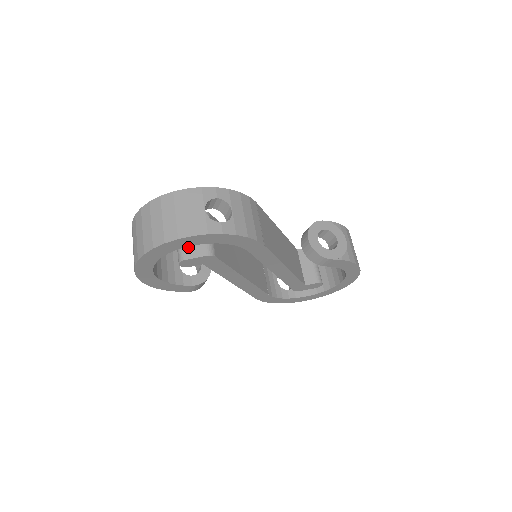
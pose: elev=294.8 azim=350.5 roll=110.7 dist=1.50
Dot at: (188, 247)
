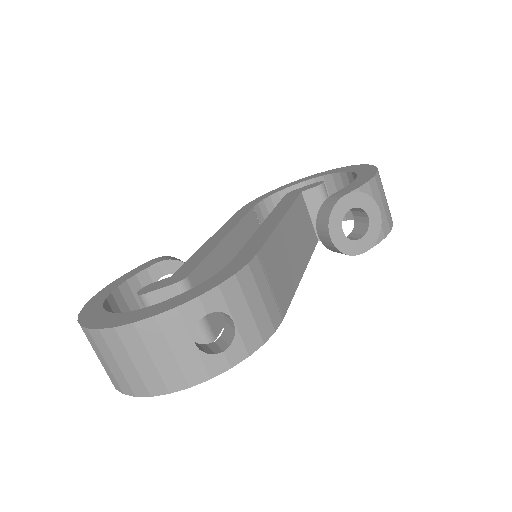
Dot at: occluded
